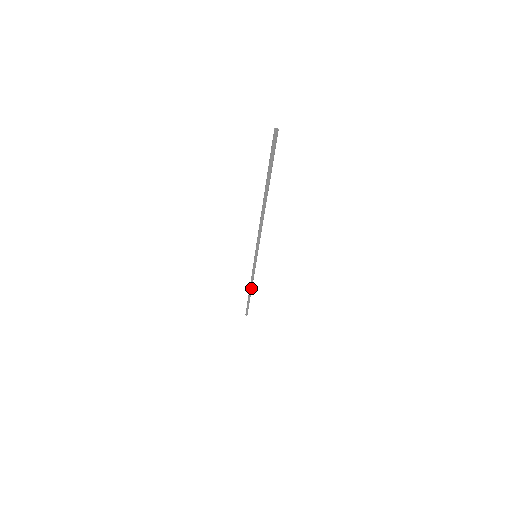
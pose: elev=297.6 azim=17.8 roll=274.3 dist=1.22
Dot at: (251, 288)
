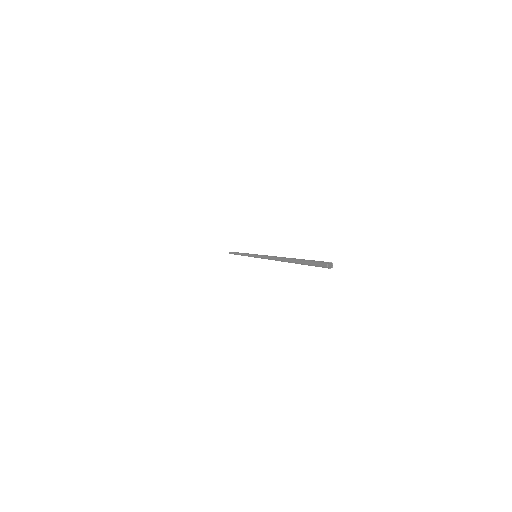
Dot at: (241, 255)
